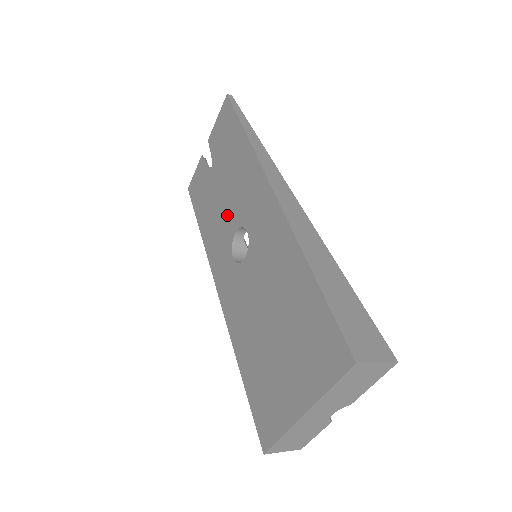
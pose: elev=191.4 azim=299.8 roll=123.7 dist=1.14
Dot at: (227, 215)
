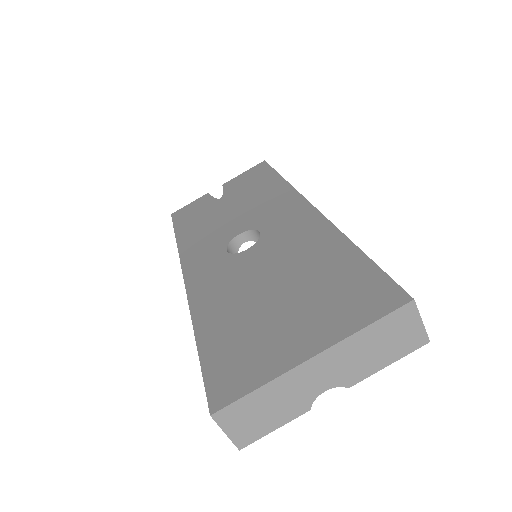
Dot at: (231, 224)
